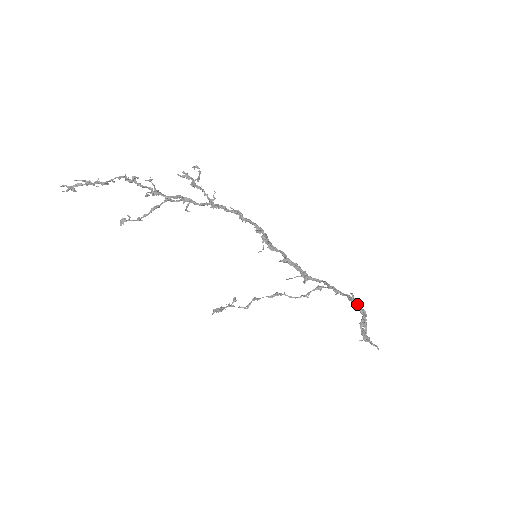
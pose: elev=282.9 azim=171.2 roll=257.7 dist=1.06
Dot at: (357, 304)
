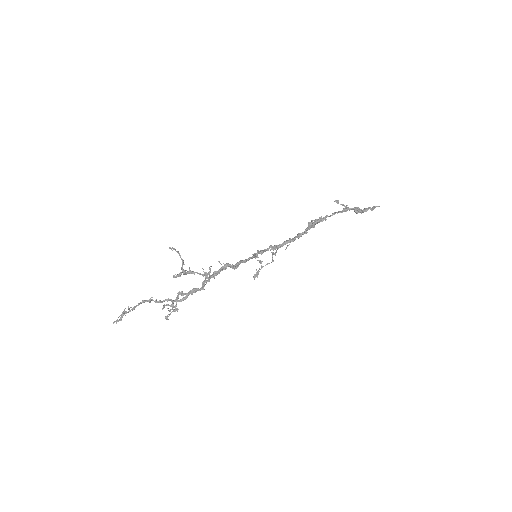
Dot at: occluded
